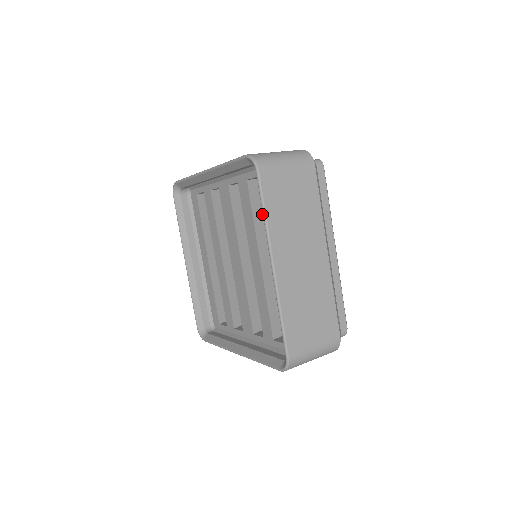
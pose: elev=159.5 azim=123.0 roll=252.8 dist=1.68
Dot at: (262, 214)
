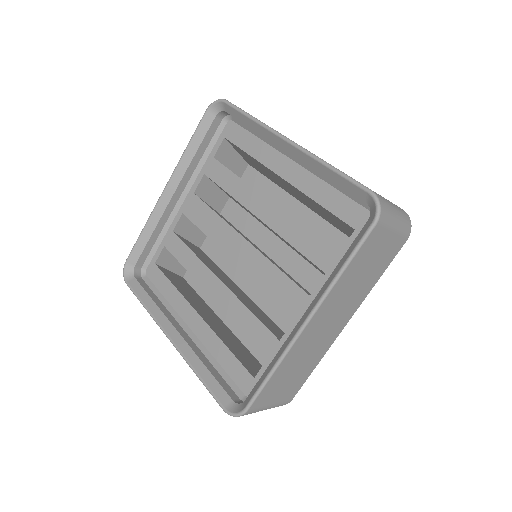
Dot at: occluded
